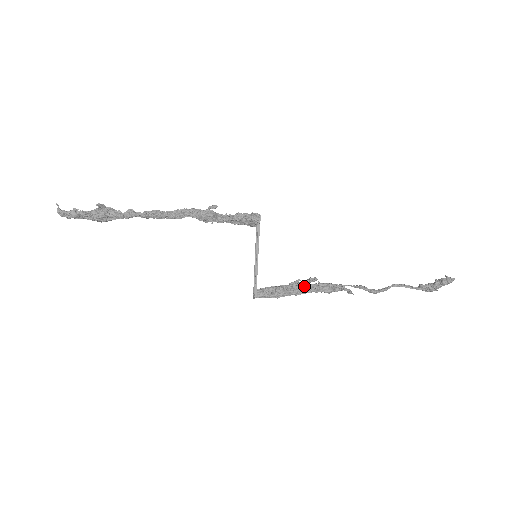
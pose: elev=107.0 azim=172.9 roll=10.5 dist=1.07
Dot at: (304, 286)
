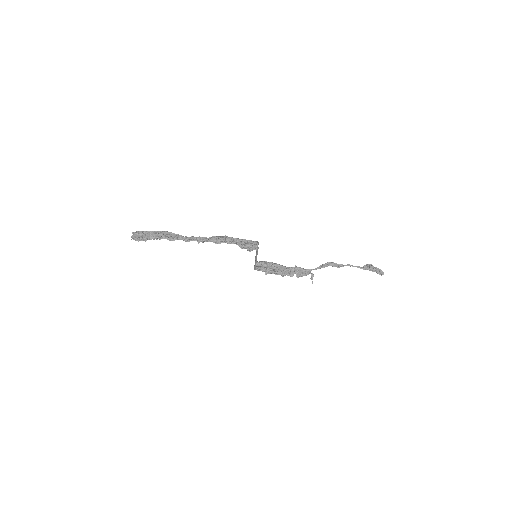
Dot at: (283, 276)
